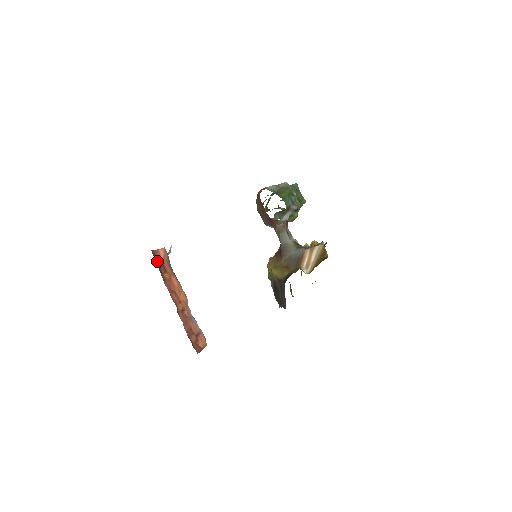
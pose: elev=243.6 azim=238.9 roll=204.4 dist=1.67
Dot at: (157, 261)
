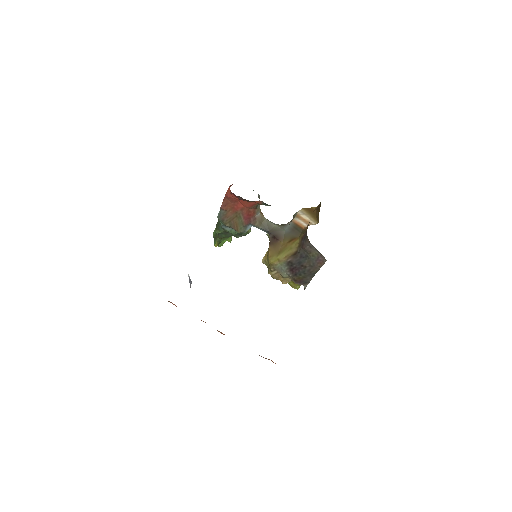
Dot at: occluded
